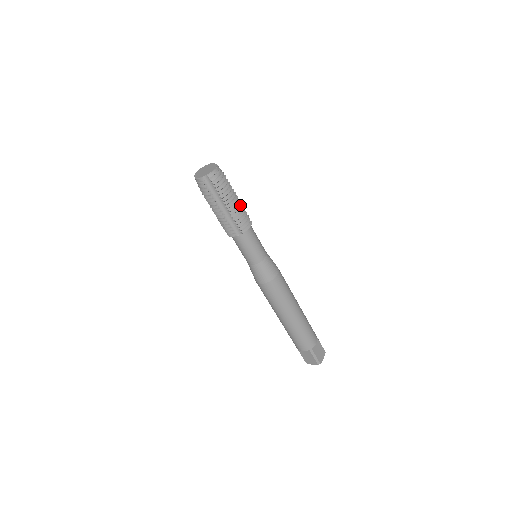
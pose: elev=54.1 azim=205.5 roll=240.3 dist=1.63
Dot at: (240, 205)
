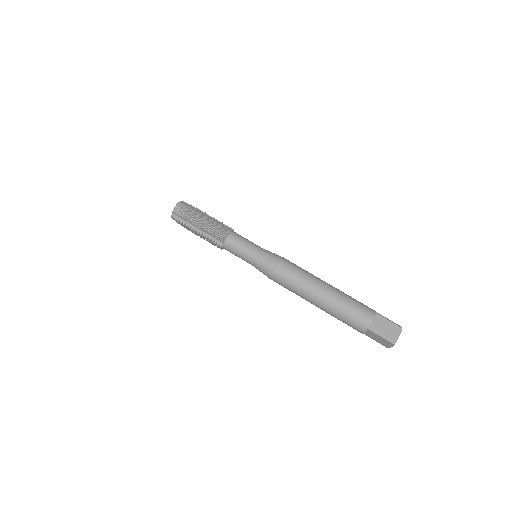
Dot at: (211, 221)
